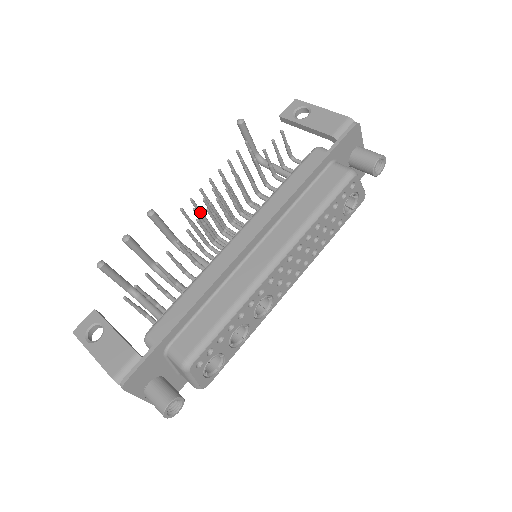
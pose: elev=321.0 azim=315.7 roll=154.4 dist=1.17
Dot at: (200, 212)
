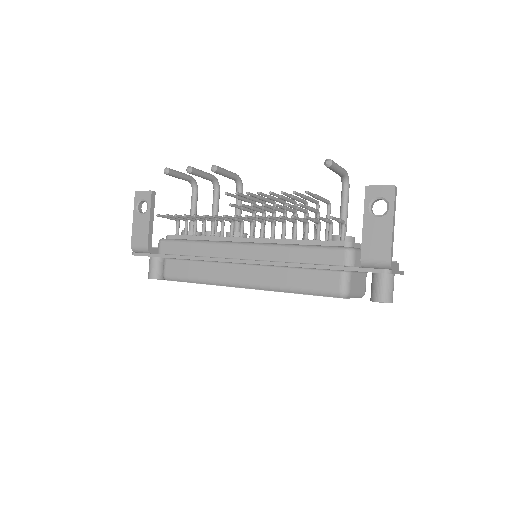
Dot at: (245, 197)
